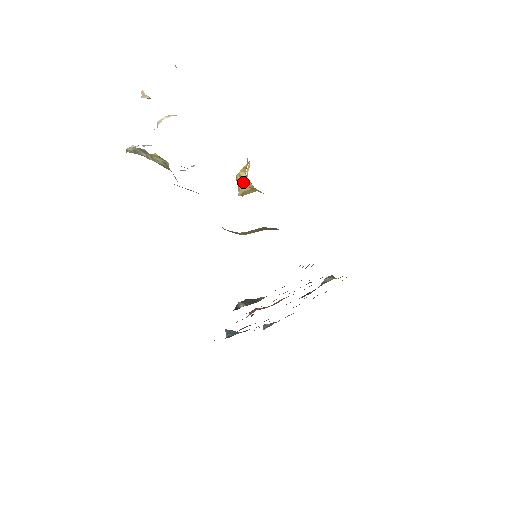
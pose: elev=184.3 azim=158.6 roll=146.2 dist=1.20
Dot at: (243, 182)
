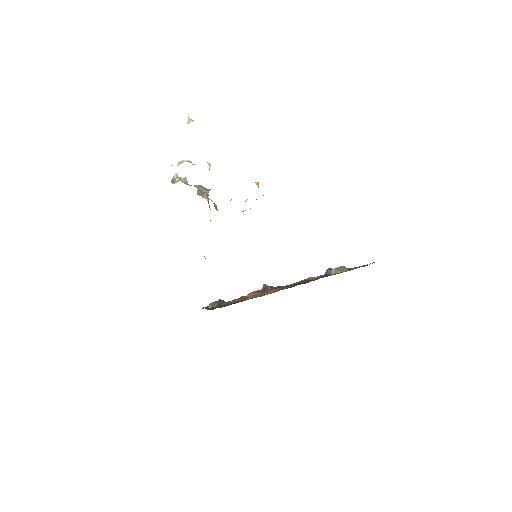
Dot at: occluded
